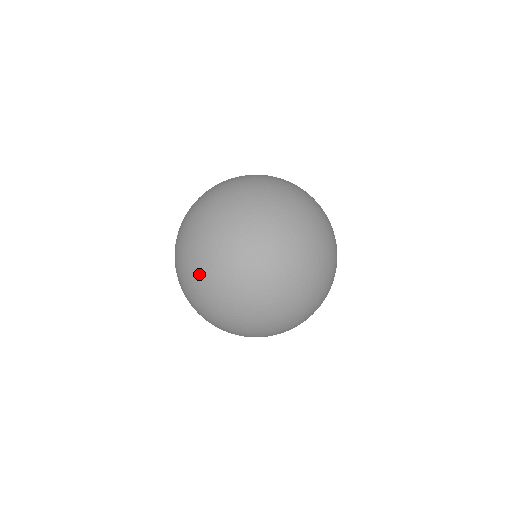
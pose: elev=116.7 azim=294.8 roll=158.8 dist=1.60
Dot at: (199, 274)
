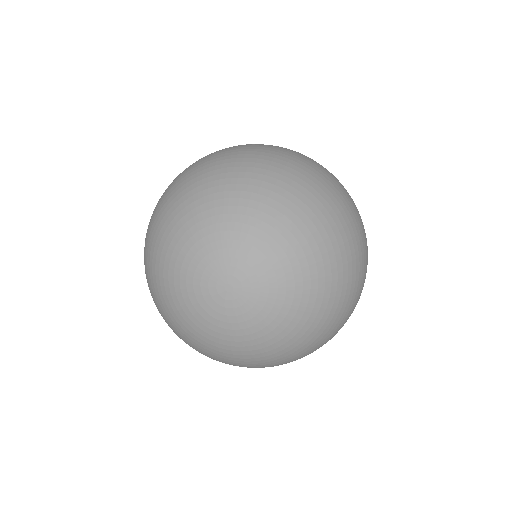
Dot at: (206, 199)
